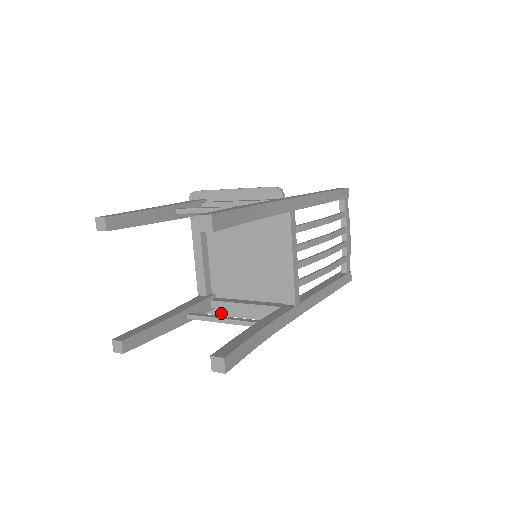
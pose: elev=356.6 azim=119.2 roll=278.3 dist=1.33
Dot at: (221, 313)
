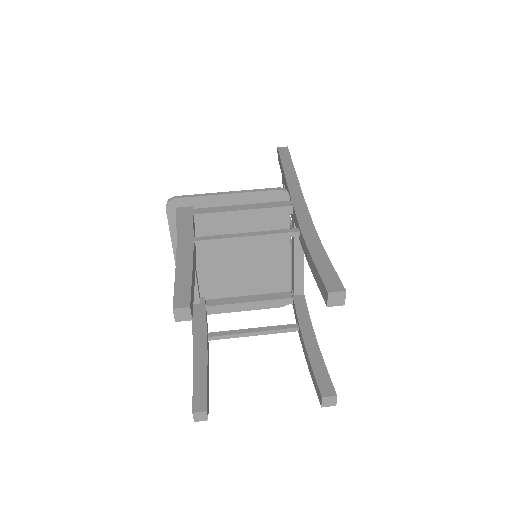
Dot at: (212, 312)
